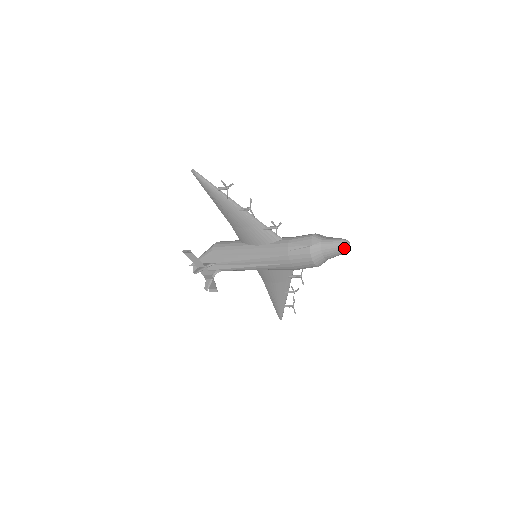
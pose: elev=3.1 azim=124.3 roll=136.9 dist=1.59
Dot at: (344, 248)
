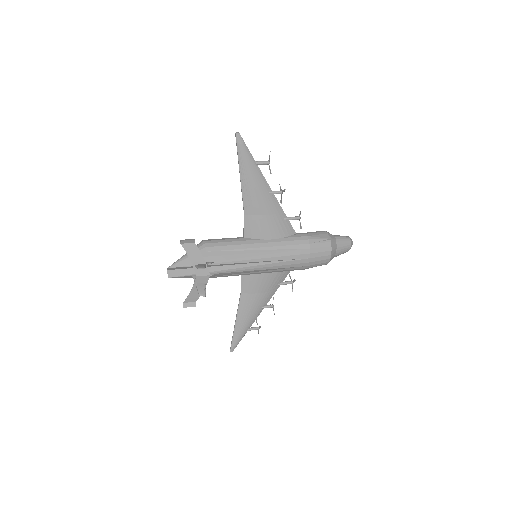
Dot at: (351, 245)
